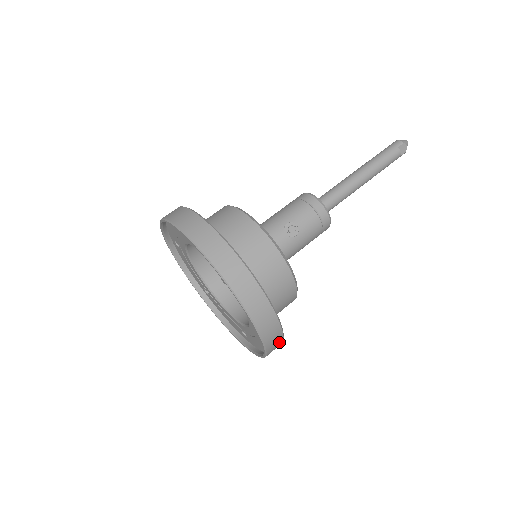
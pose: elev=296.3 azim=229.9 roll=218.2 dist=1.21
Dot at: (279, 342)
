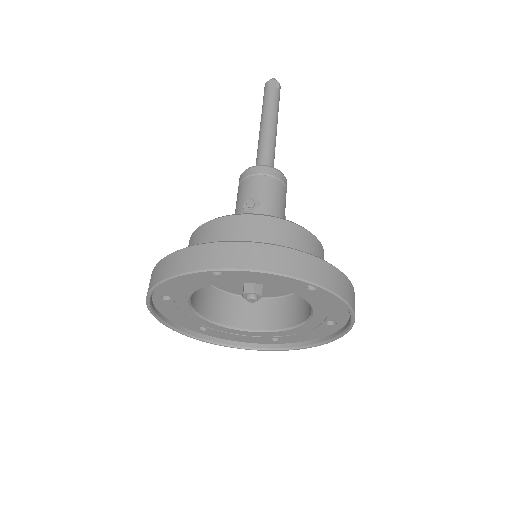
Dot at: (334, 273)
